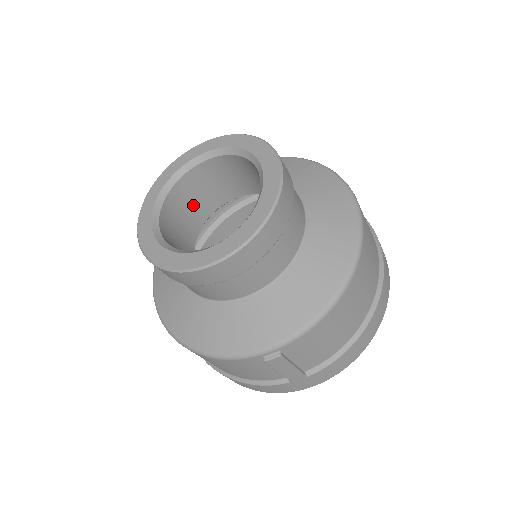
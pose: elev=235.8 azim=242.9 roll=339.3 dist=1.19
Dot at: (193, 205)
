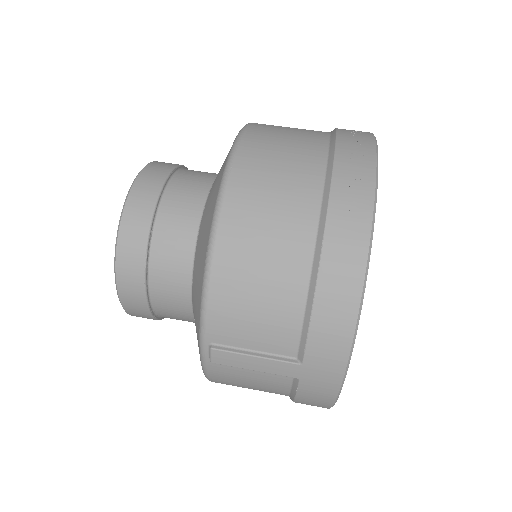
Dot at: occluded
